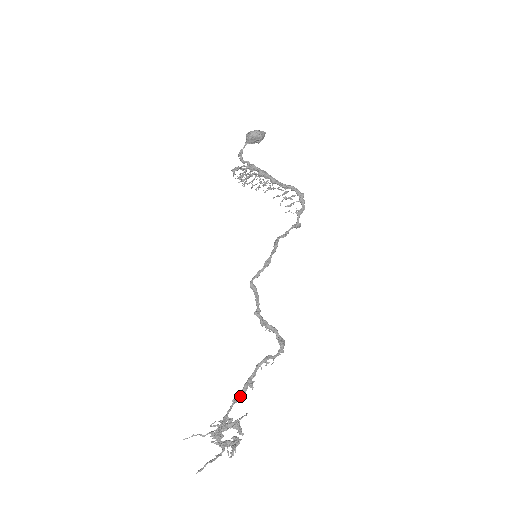
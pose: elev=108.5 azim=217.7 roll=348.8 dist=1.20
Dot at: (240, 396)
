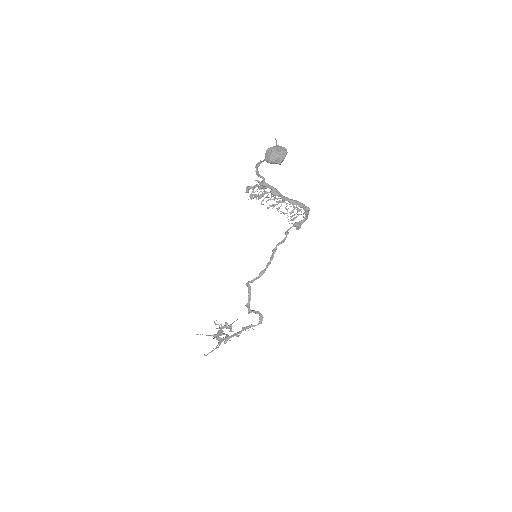
Dot at: (231, 337)
